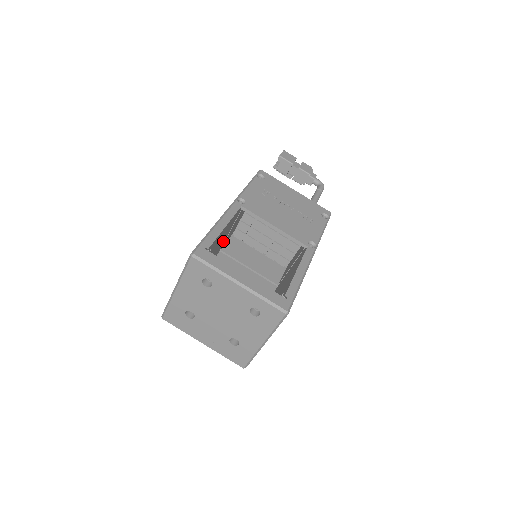
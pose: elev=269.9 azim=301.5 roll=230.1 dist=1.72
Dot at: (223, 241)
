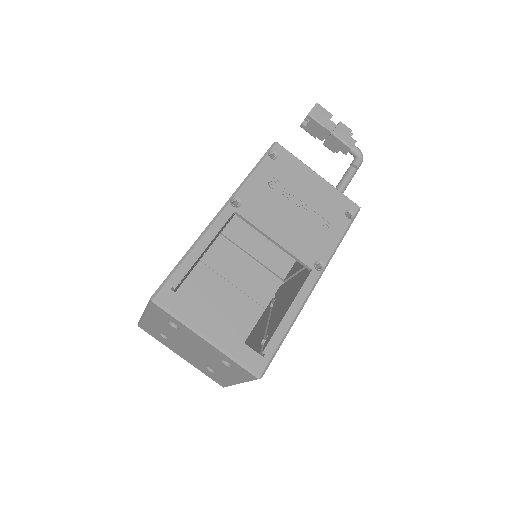
Dot at: occluded
